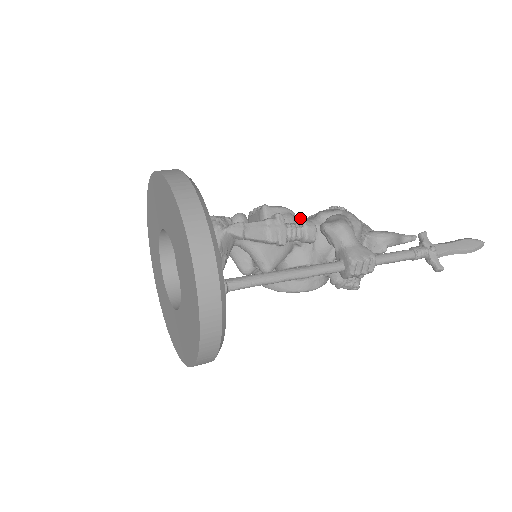
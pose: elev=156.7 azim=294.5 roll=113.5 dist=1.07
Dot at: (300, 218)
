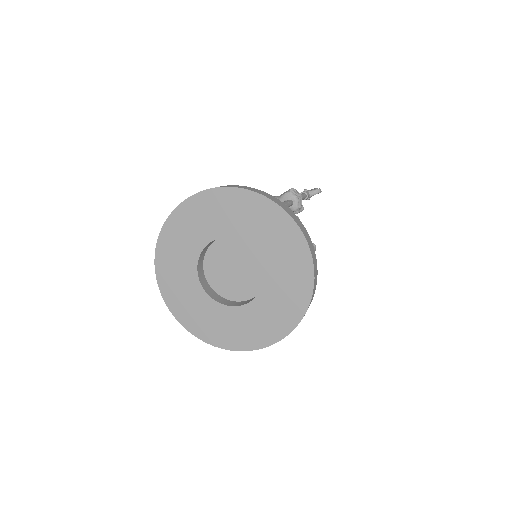
Dot at: occluded
